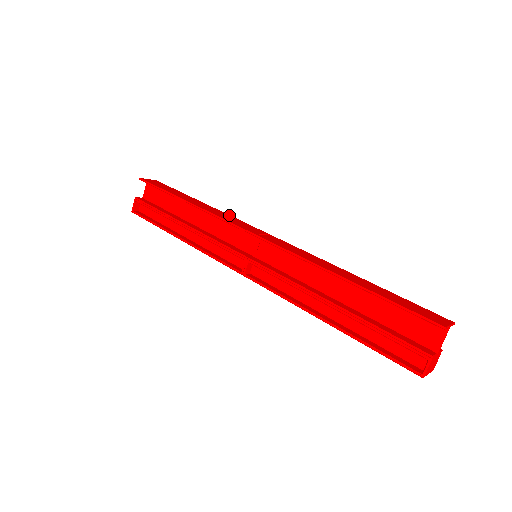
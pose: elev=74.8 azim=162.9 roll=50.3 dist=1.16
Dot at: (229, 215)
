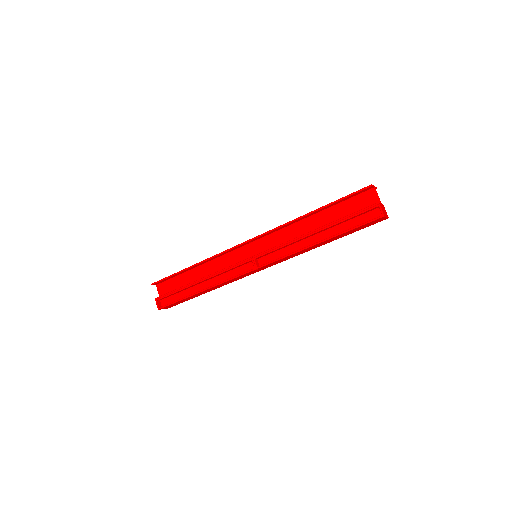
Dot at: occluded
